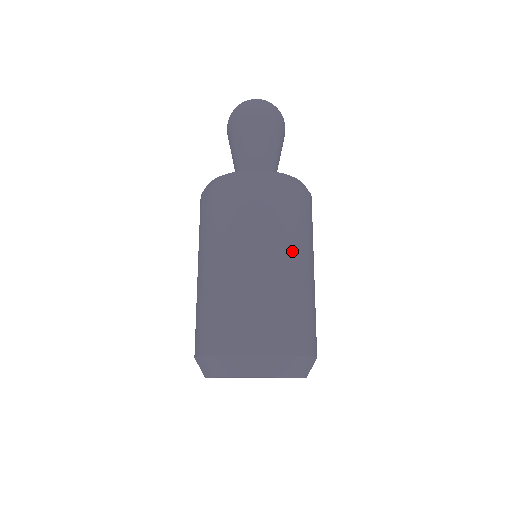
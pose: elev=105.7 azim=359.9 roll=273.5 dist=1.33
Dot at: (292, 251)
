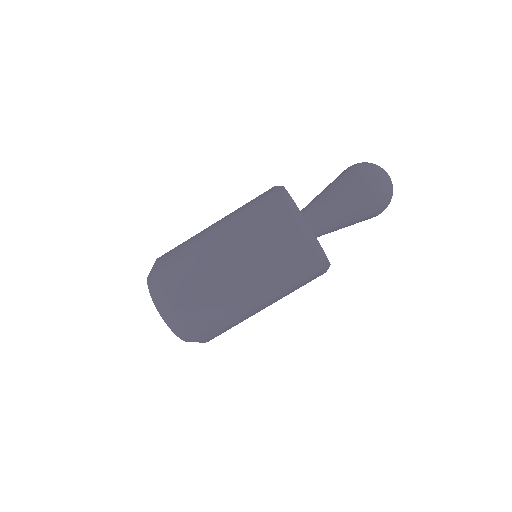
Dot at: (239, 254)
